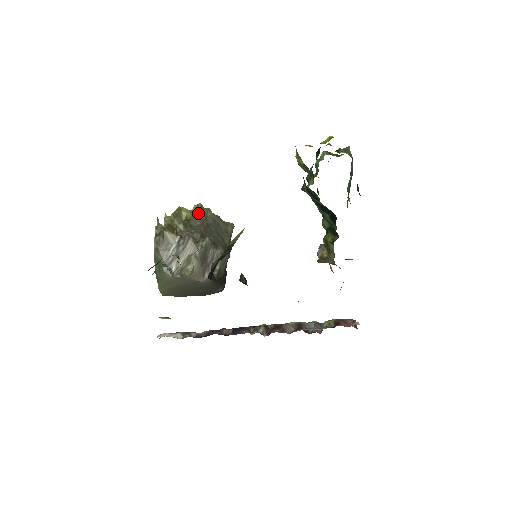
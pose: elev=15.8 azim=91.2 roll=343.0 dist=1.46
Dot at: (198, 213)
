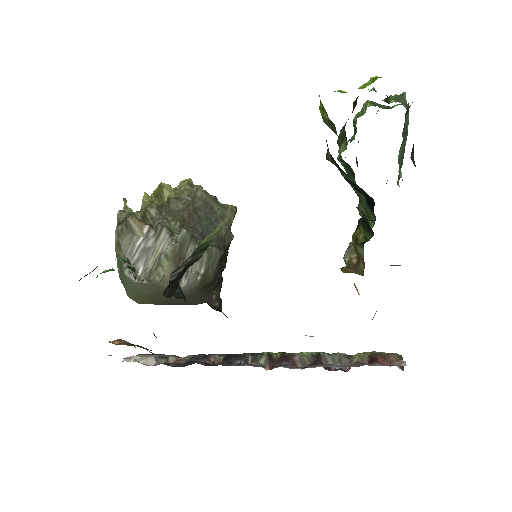
Dot at: (182, 192)
